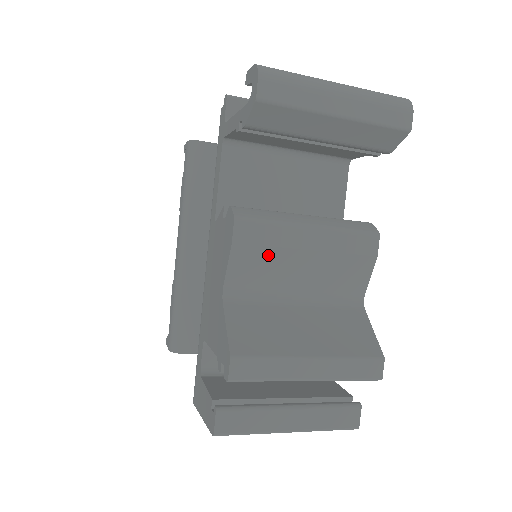
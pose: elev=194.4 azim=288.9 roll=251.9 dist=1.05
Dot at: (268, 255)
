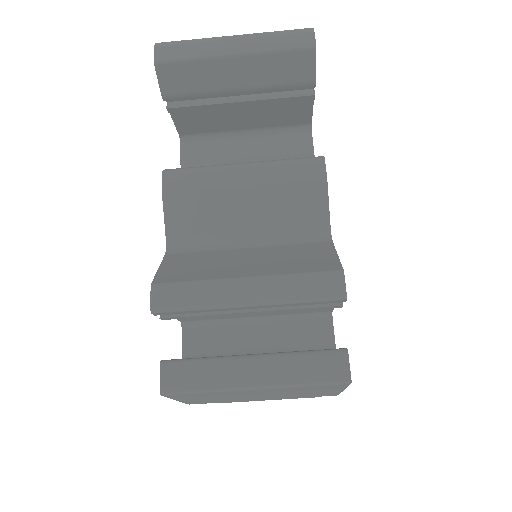
Dot at: (202, 199)
